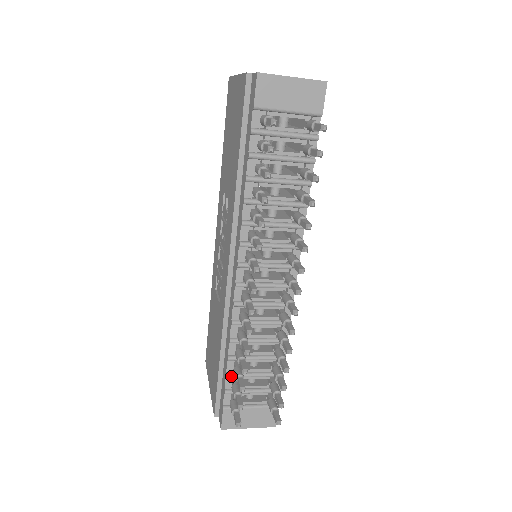
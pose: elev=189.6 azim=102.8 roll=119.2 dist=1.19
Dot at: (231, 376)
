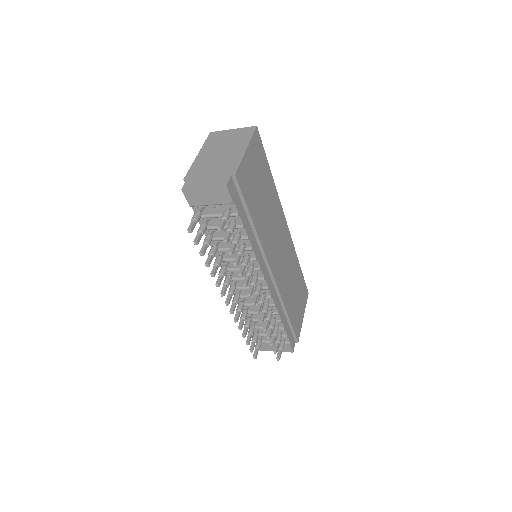
Dot at: occluded
